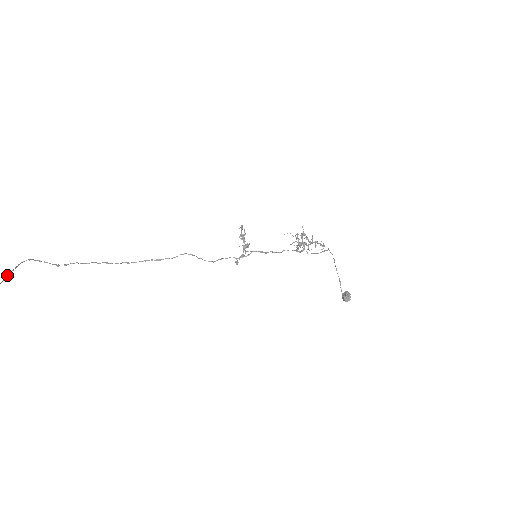
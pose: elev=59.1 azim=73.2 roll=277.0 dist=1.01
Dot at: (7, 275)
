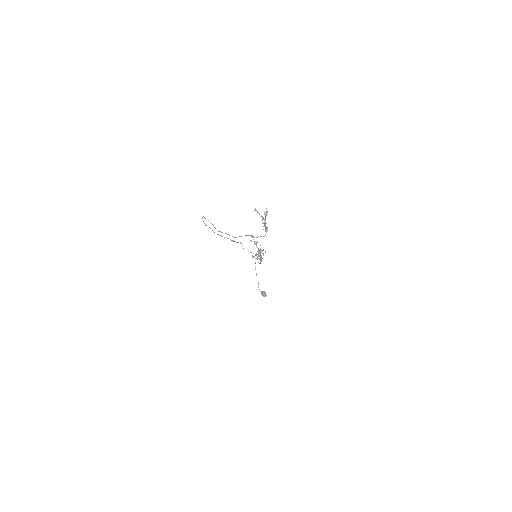
Dot at: occluded
